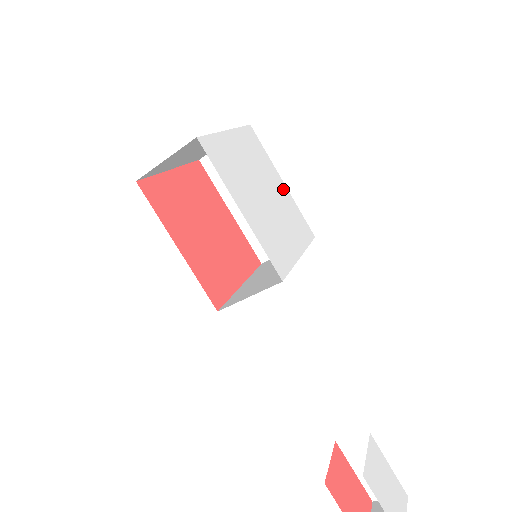
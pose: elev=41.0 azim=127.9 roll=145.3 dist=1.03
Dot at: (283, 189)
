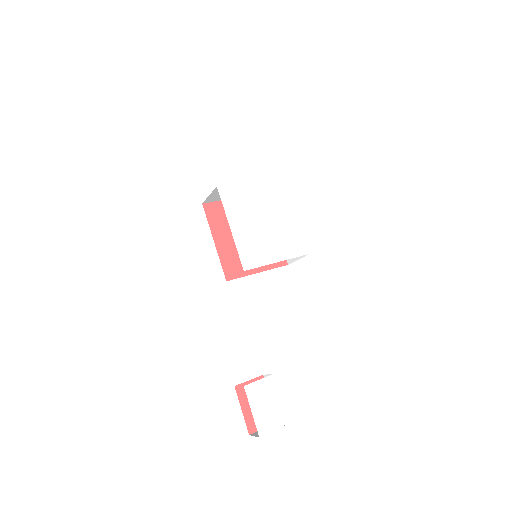
Dot at: (292, 219)
